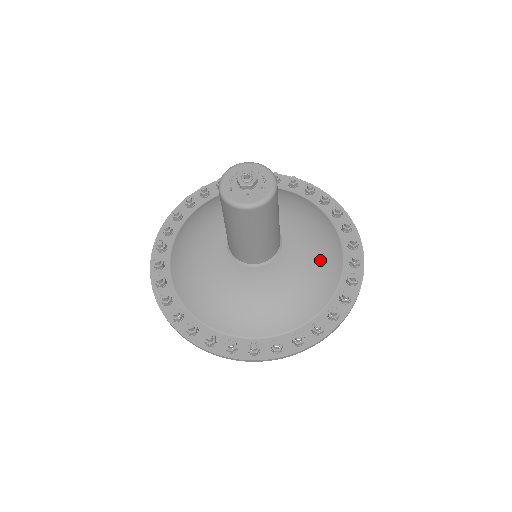
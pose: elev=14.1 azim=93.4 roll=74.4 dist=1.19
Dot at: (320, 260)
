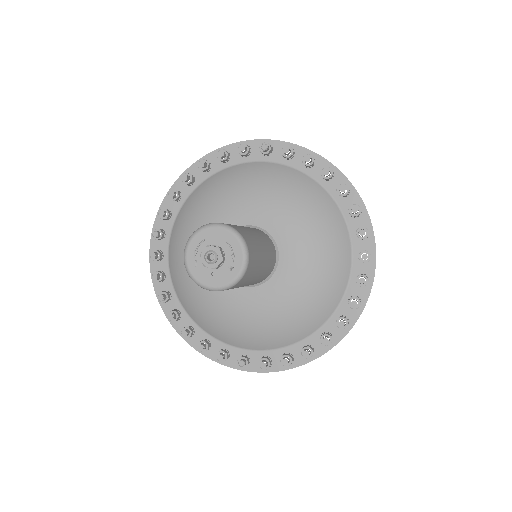
Dot at: (319, 283)
